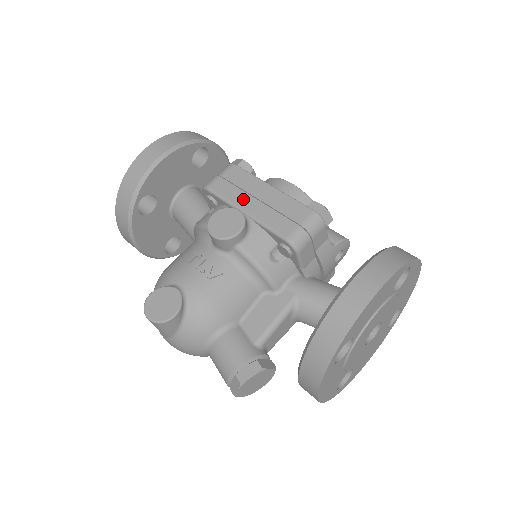
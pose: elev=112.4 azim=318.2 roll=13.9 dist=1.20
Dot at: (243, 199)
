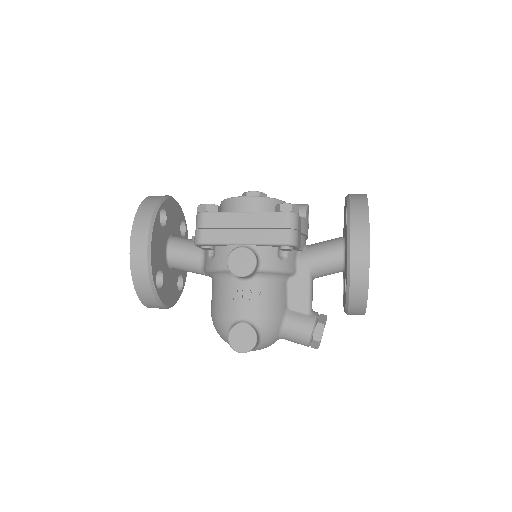
Dot at: (234, 235)
